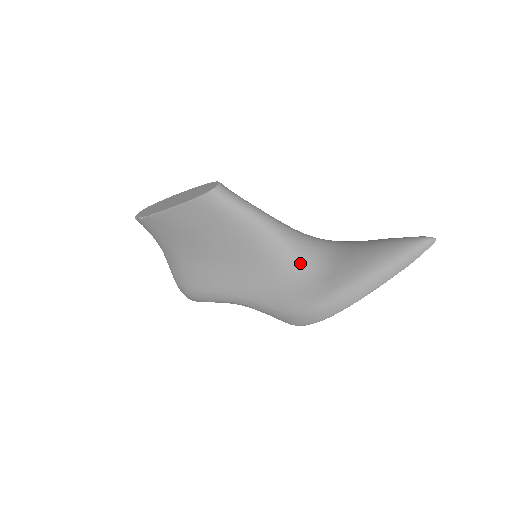
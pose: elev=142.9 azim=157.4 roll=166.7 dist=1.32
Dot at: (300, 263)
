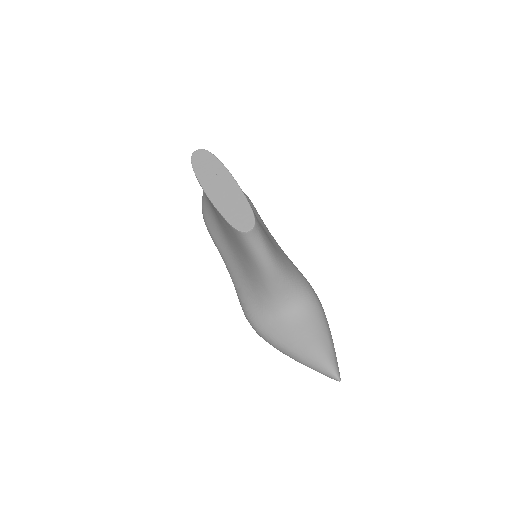
Dot at: (269, 302)
